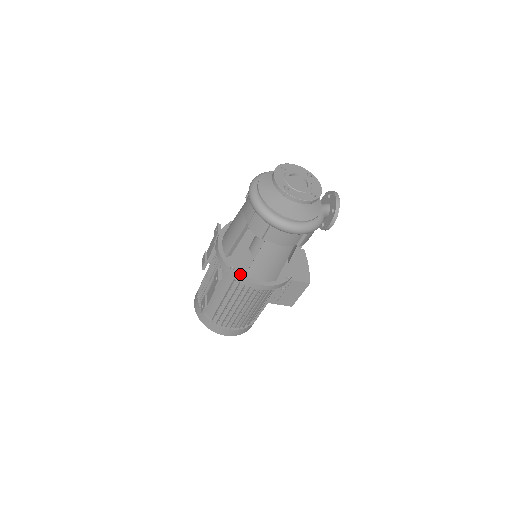
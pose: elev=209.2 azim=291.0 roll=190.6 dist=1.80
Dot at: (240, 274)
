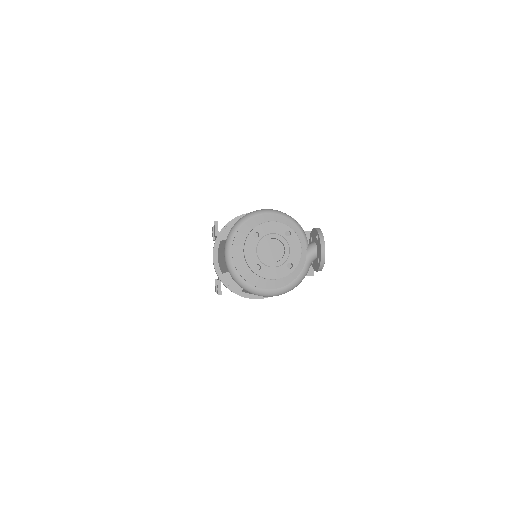
Dot at: (237, 291)
